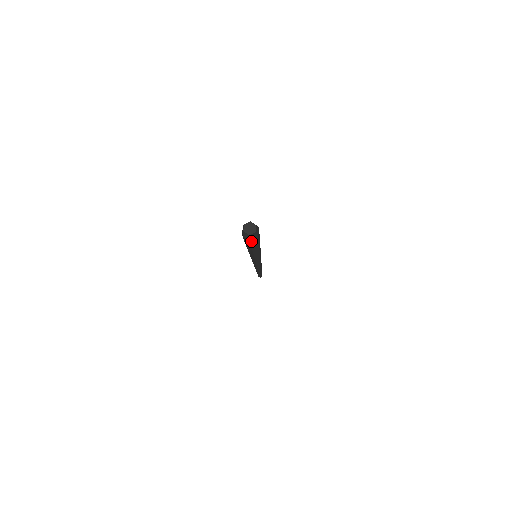
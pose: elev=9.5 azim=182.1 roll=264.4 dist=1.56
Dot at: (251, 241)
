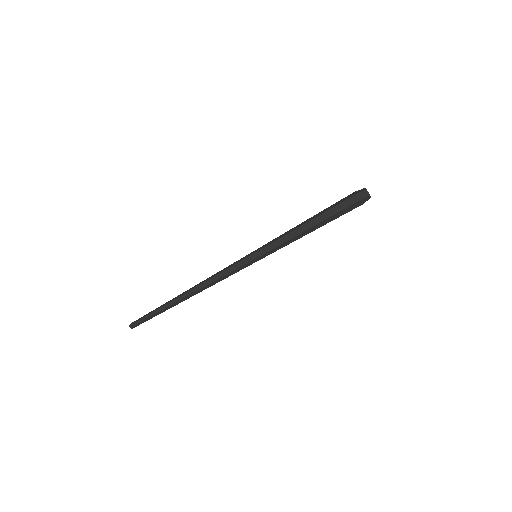
Dot at: (350, 199)
